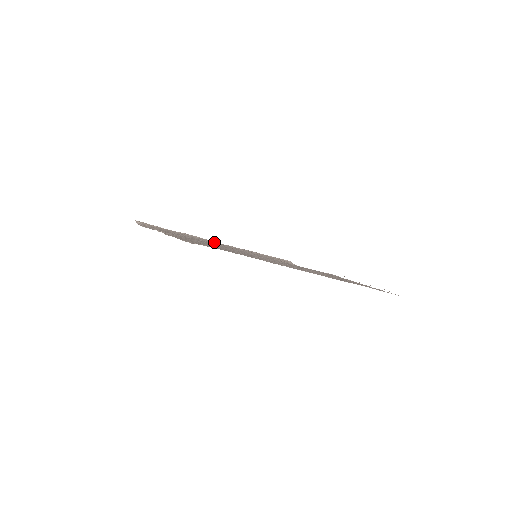
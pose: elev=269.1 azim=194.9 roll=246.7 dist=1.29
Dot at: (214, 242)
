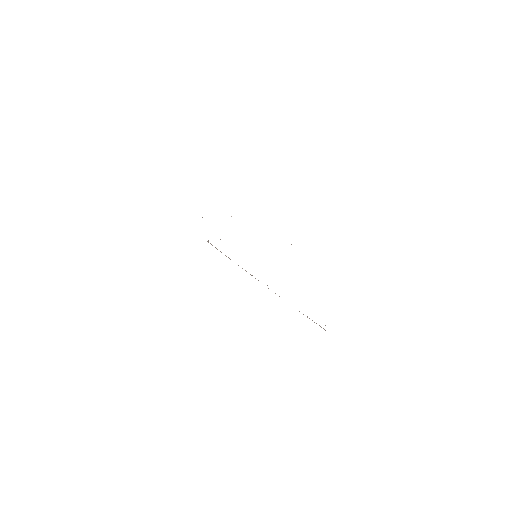
Dot at: occluded
